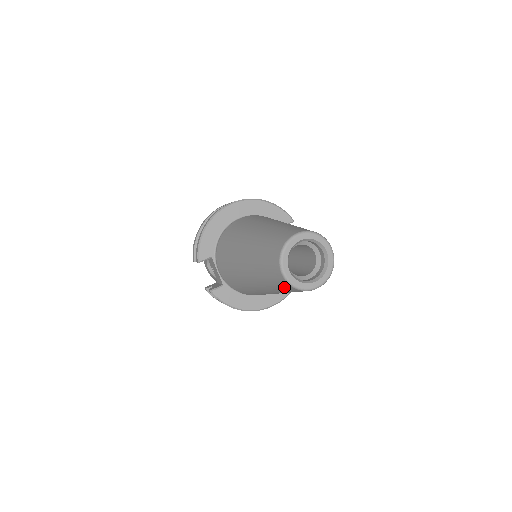
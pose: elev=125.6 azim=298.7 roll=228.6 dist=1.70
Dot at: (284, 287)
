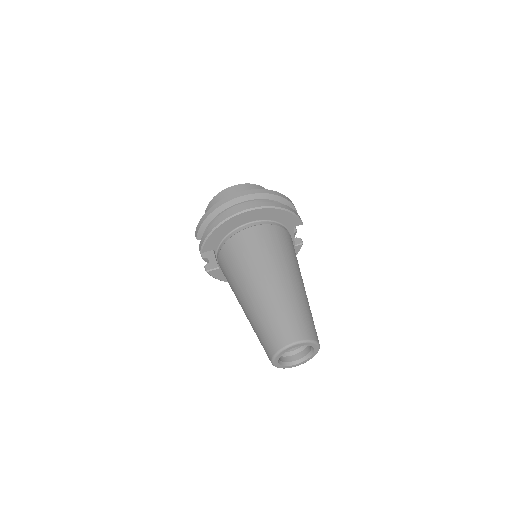
Dot at: occluded
